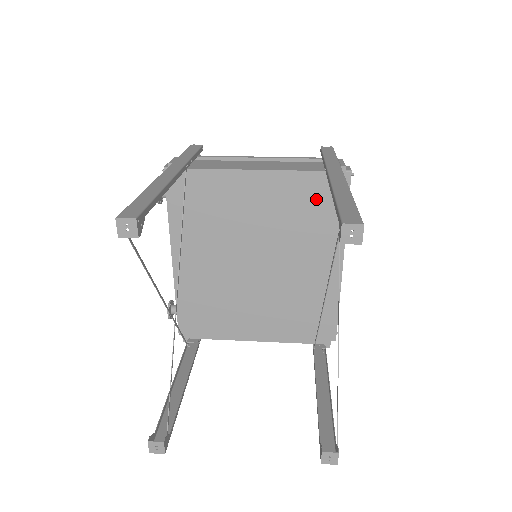
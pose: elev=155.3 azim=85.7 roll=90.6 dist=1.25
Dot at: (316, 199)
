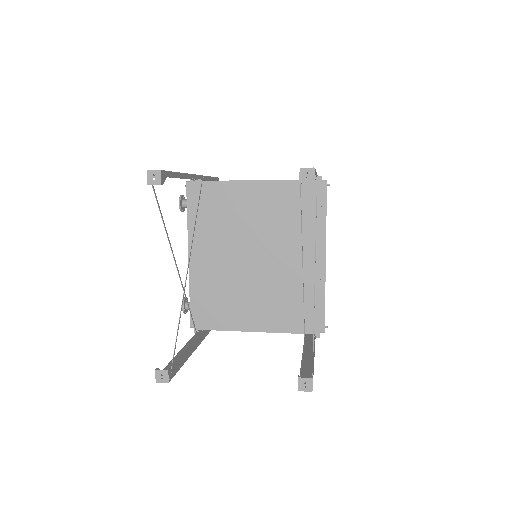
Dot at: (301, 202)
